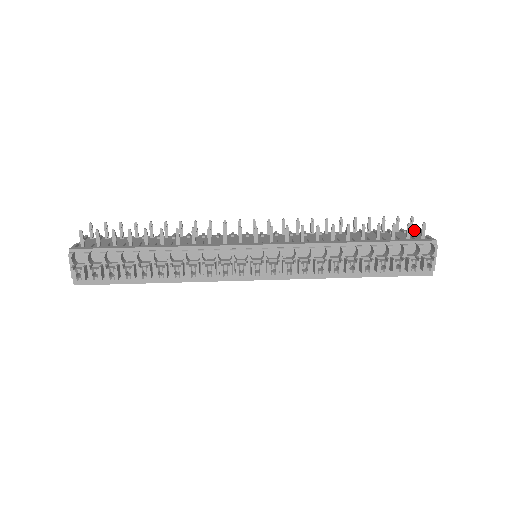
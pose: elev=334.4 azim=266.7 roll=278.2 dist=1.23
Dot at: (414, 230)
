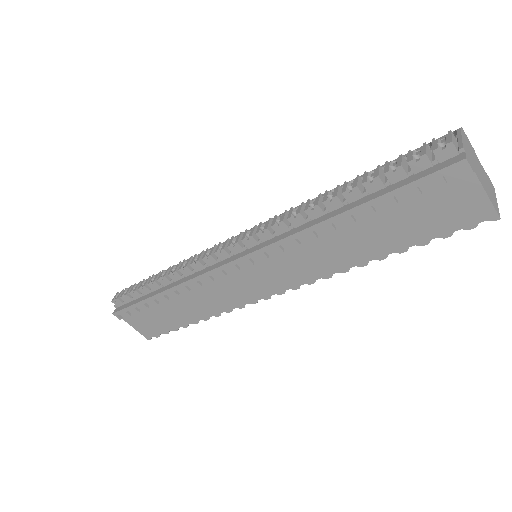
Dot at: occluded
